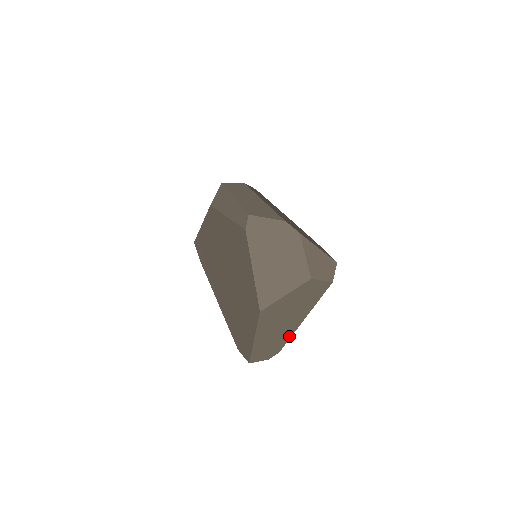
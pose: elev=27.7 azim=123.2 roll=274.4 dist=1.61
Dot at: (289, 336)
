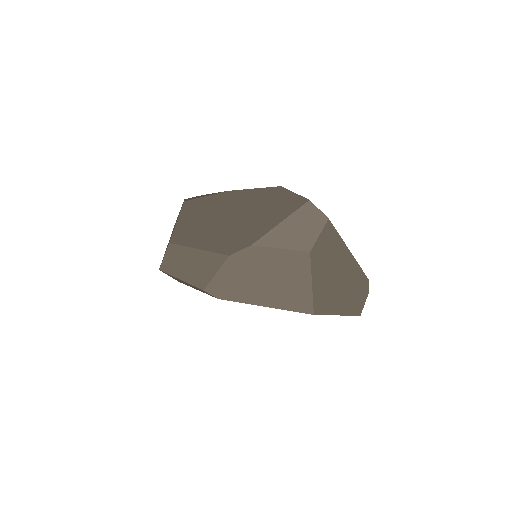
Dot at: (359, 270)
